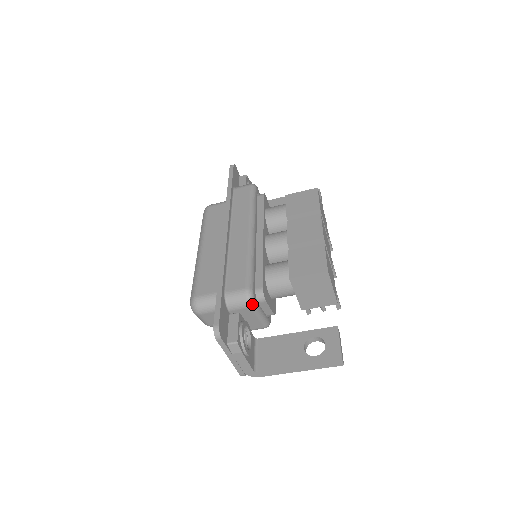
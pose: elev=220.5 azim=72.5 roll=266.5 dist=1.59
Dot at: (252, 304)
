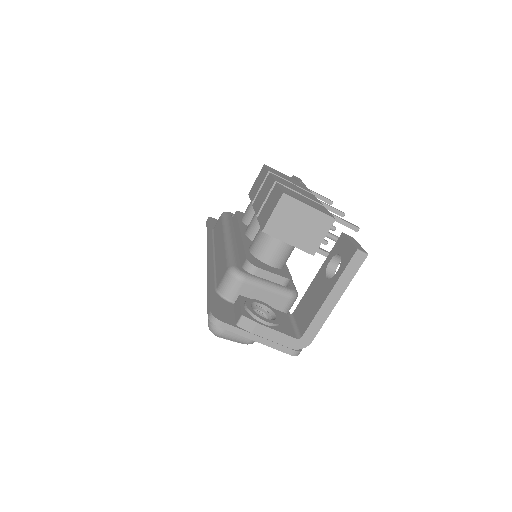
Dot at: (242, 277)
